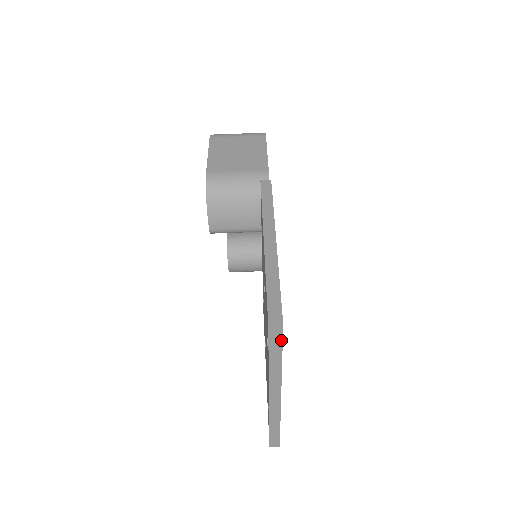
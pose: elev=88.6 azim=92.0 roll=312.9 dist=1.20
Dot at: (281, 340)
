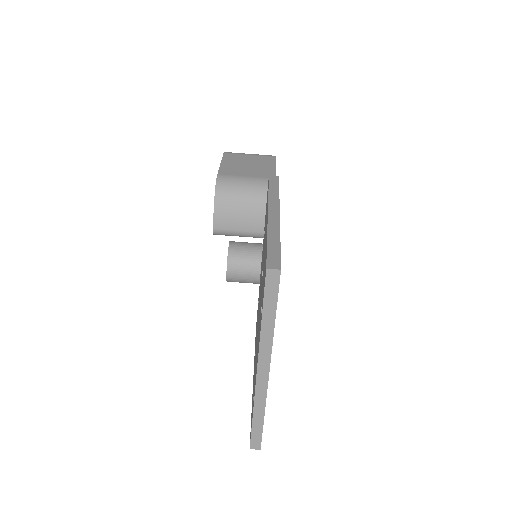
Dot at: (277, 292)
